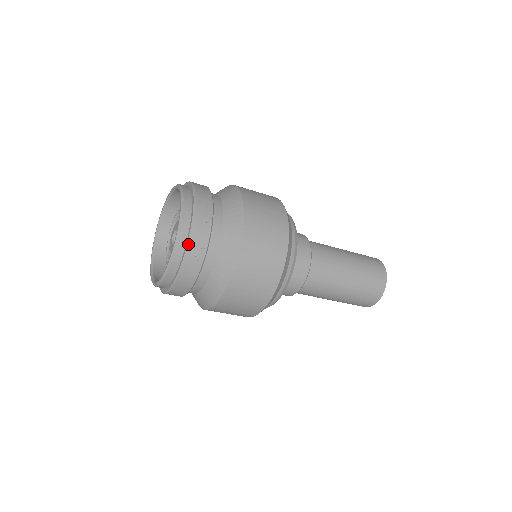
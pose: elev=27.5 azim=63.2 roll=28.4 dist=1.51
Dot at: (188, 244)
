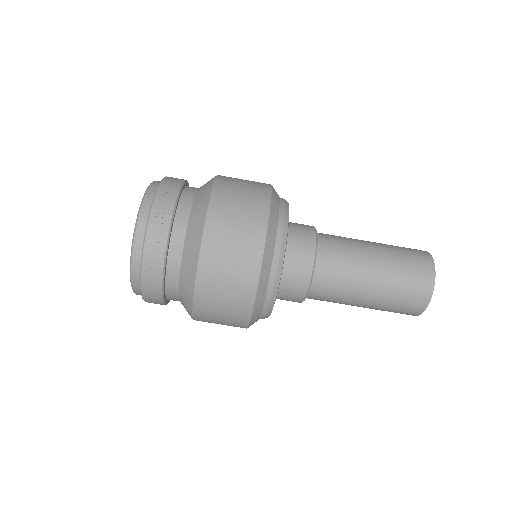
Dot at: (146, 229)
